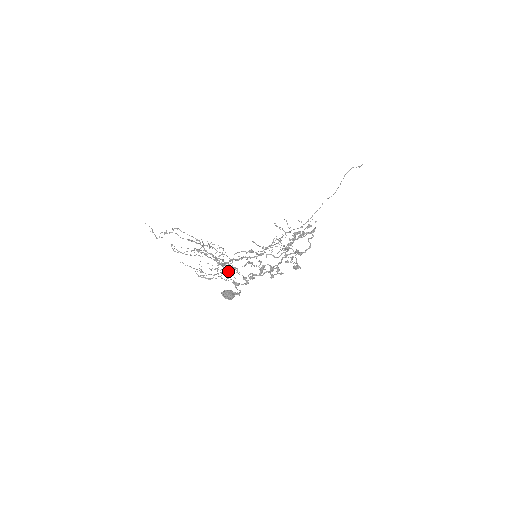
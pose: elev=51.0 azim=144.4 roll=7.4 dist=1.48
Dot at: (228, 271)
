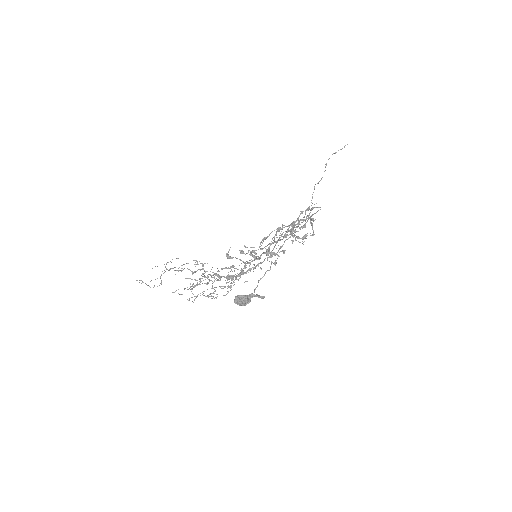
Dot at: (211, 269)
